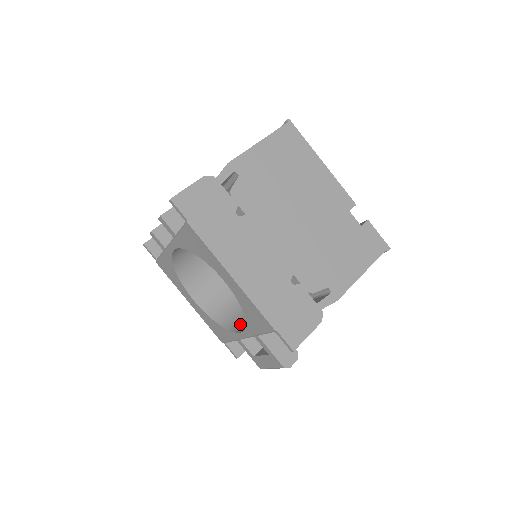
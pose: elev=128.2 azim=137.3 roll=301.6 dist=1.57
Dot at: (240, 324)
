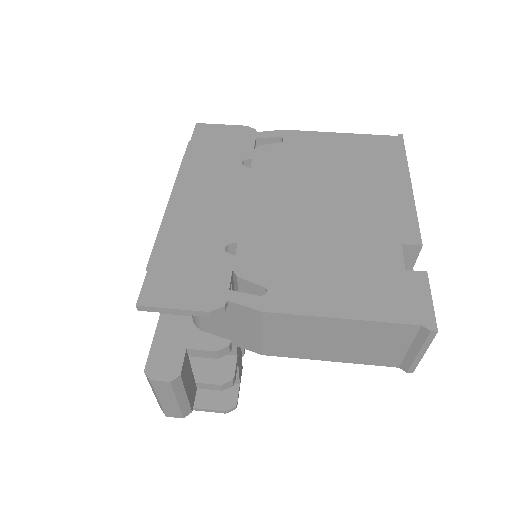
Dot at: occluded
